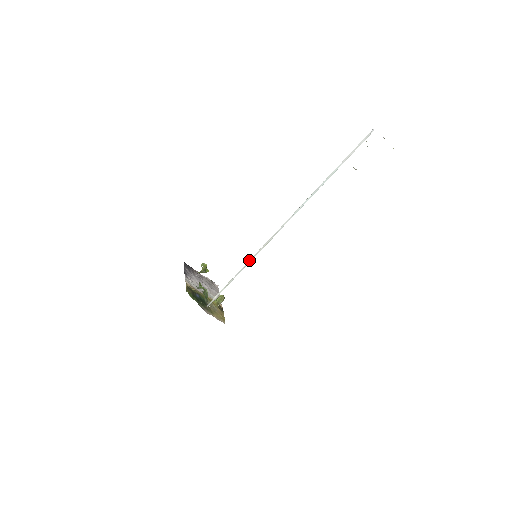
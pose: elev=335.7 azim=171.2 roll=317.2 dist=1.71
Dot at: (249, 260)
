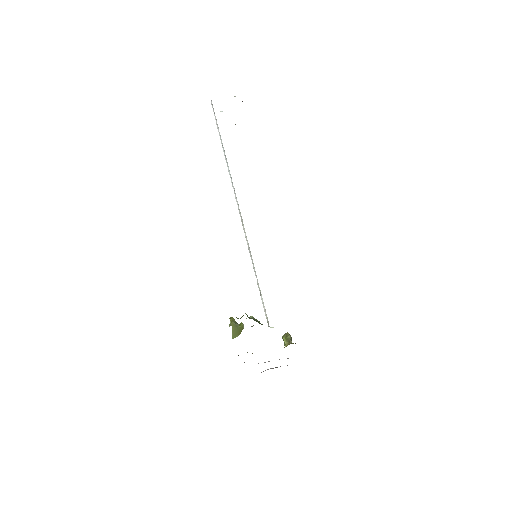
Dot at: occluded
